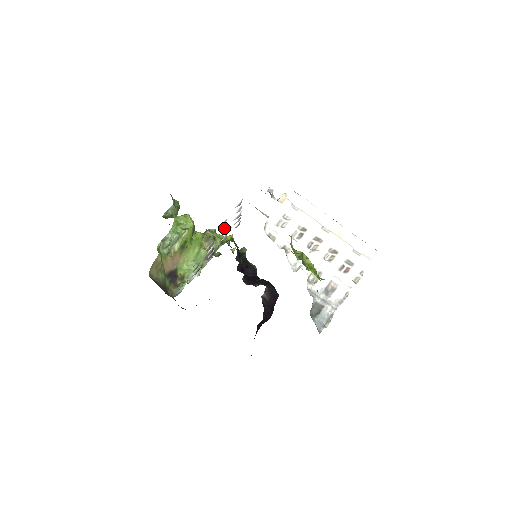
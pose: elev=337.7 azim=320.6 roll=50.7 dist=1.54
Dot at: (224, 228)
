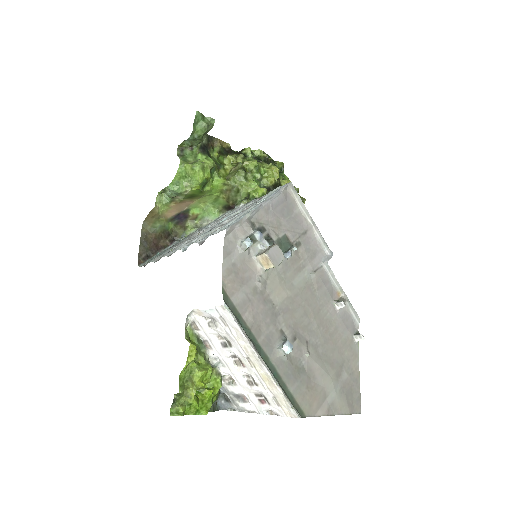
Dot at: occluded
